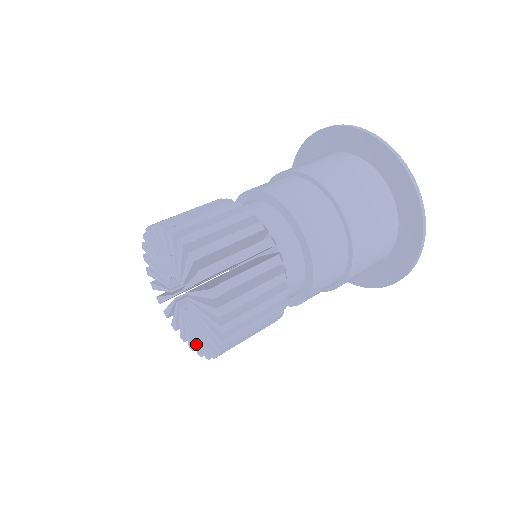
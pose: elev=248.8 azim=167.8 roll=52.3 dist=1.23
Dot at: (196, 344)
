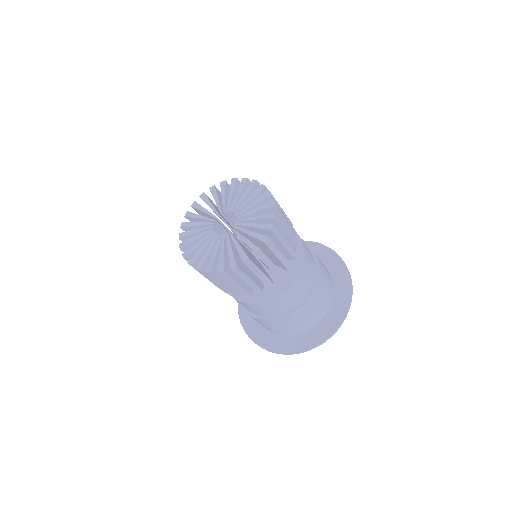
Dot at: (197, 256)
